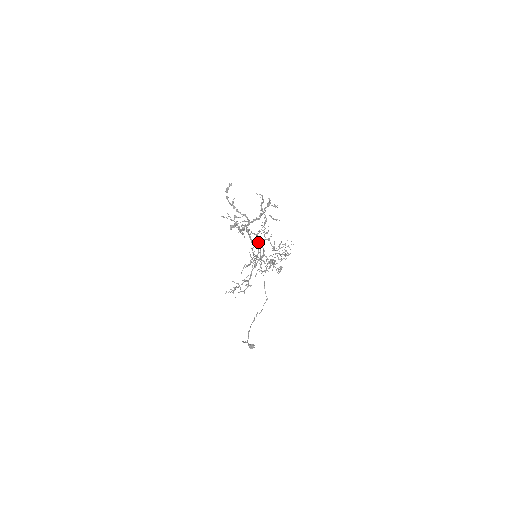
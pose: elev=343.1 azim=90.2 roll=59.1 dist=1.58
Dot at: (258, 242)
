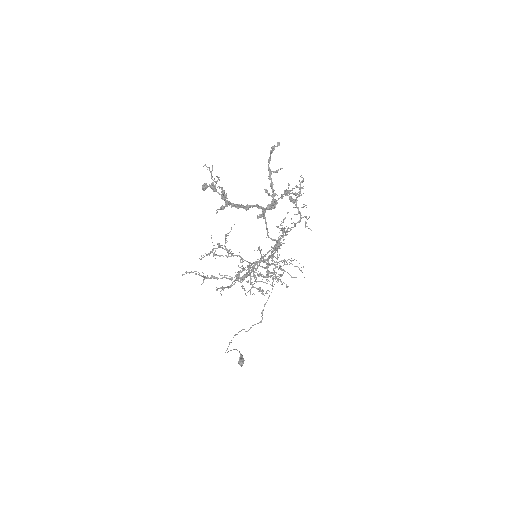
Dot at: occluded
